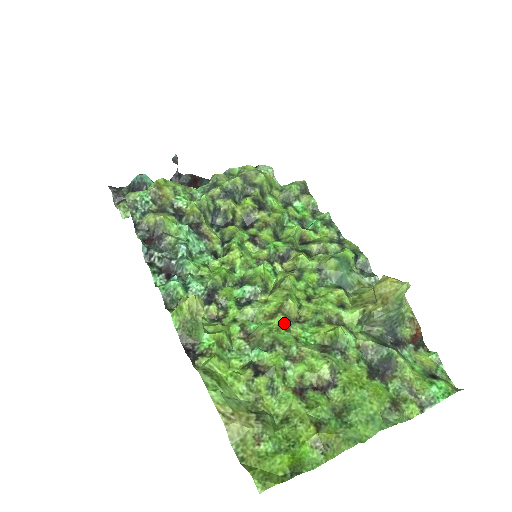
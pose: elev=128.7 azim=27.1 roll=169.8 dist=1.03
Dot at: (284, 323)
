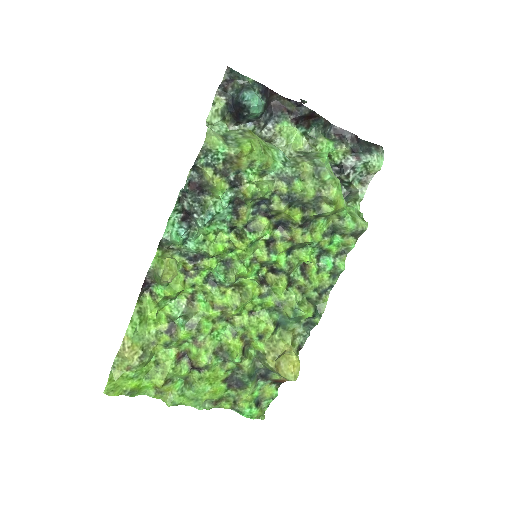
Dot at: (216, 317)
